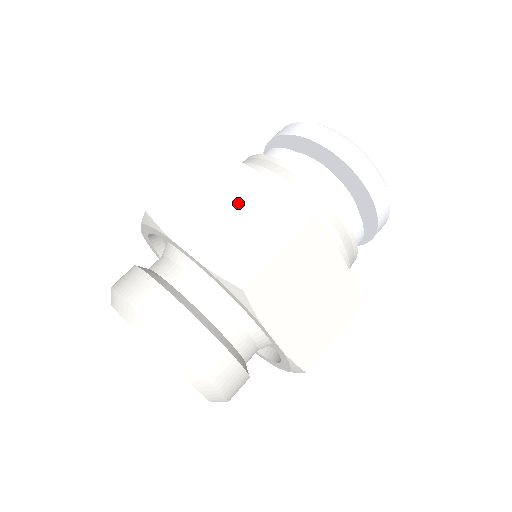
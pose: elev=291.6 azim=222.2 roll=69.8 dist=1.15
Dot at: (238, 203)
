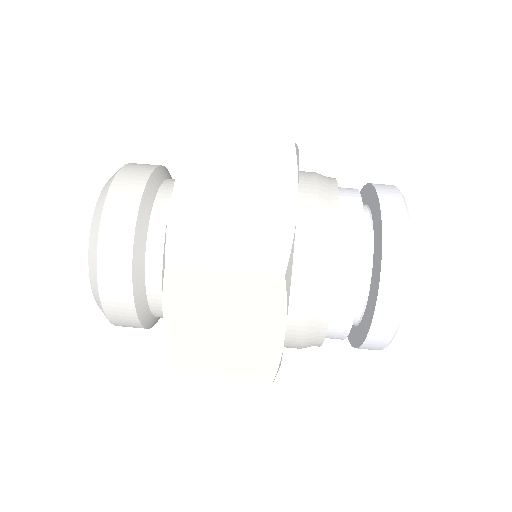
Dot at: (251, 201)
